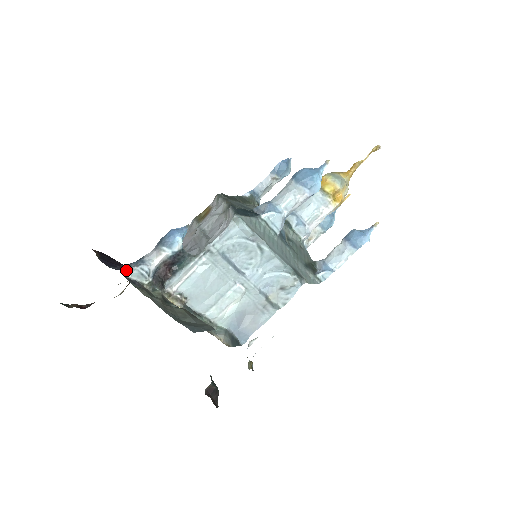
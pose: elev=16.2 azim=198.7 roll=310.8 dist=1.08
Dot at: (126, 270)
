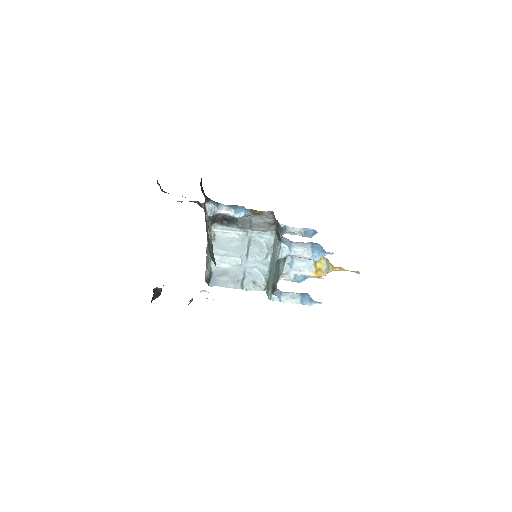
Dot at: (207, 200)
